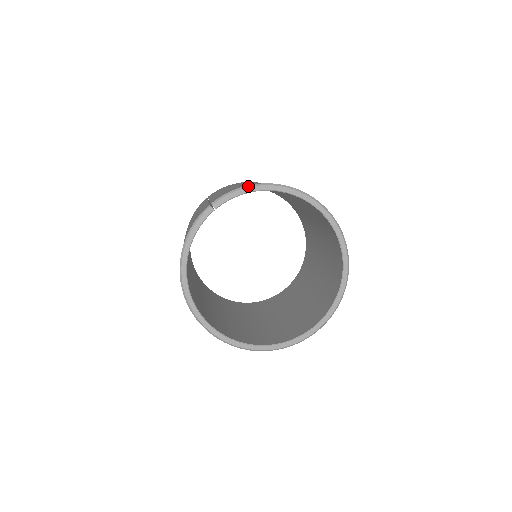
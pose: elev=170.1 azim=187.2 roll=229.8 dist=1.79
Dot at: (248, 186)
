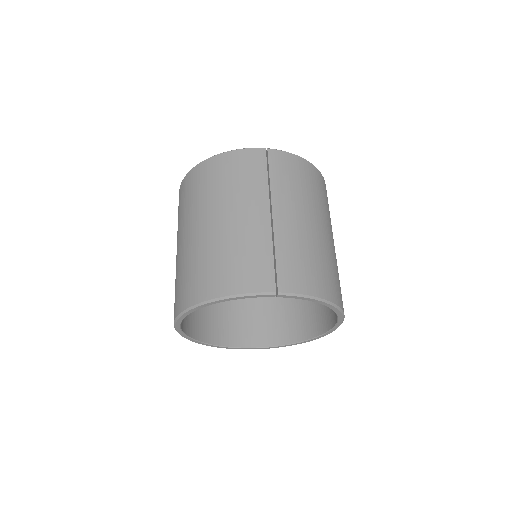
Dot at: (318, 299)
